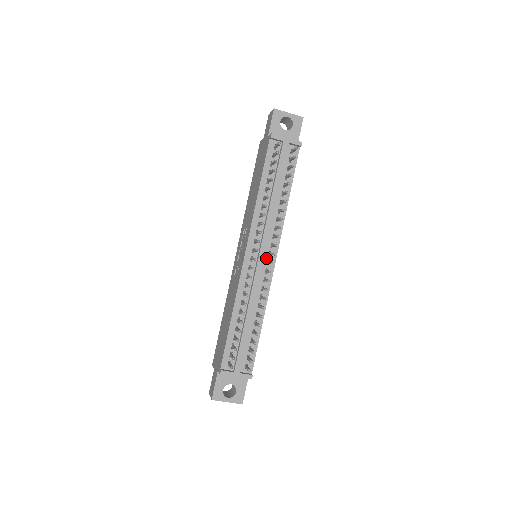
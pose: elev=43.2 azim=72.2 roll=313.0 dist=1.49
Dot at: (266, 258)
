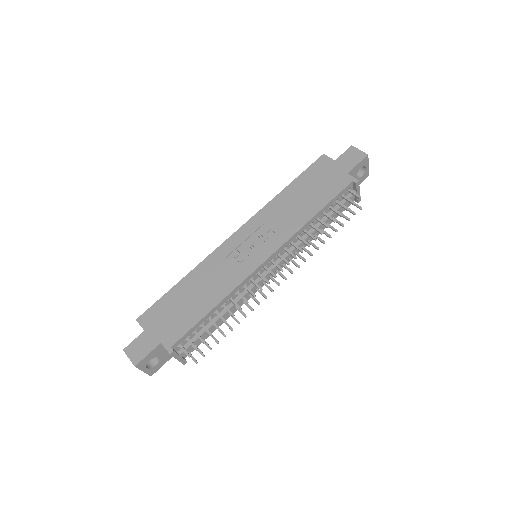
Dot at: occluded
